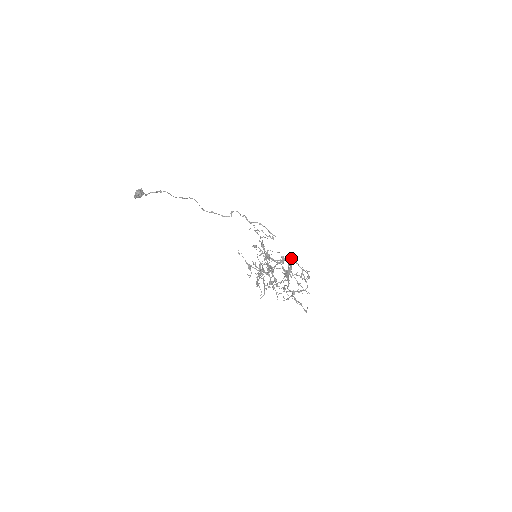
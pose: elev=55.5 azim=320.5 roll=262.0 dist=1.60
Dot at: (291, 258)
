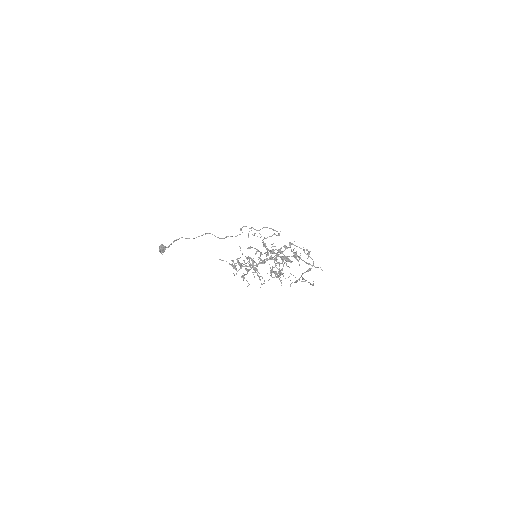
Dot at: (290, 244)
